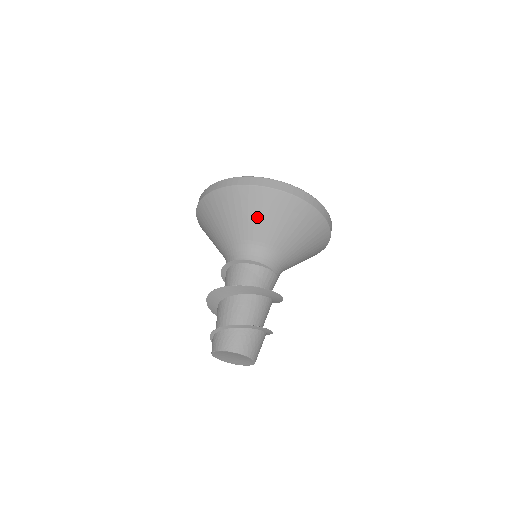
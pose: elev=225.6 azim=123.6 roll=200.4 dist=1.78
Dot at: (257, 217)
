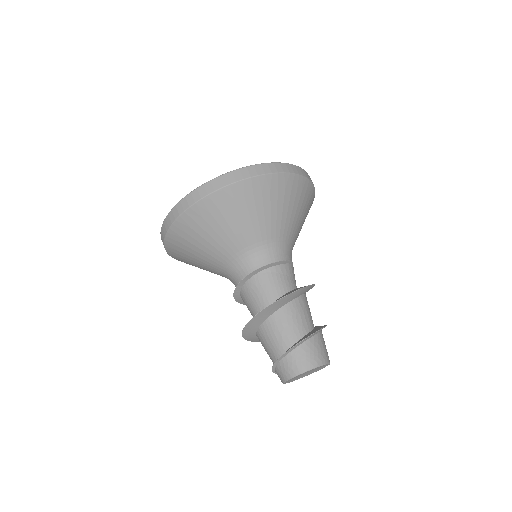
Dot at: (267, 211)
